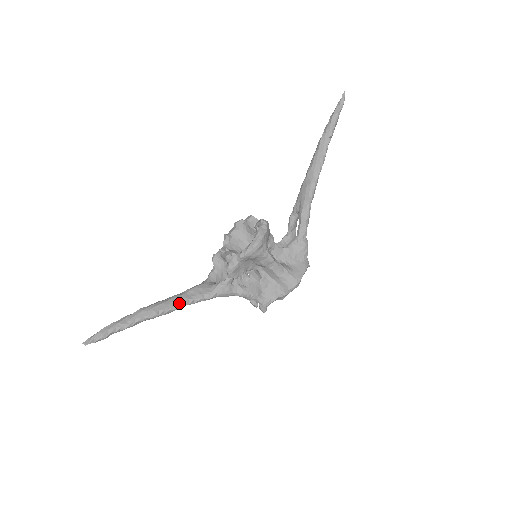
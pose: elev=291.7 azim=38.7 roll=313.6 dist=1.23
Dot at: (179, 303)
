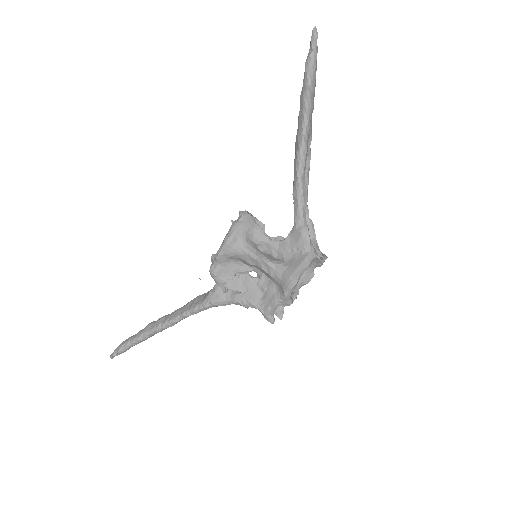
Dot at: (177, 315)
